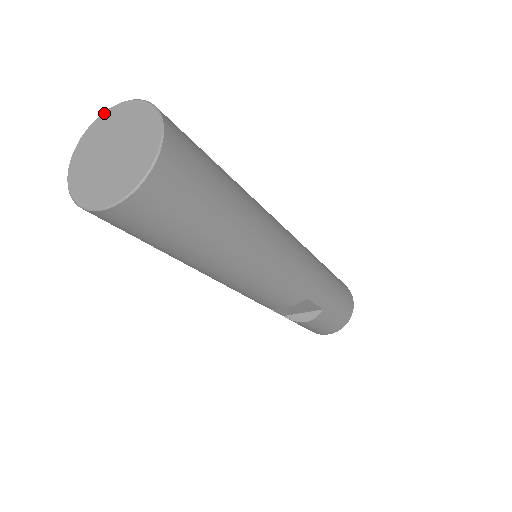
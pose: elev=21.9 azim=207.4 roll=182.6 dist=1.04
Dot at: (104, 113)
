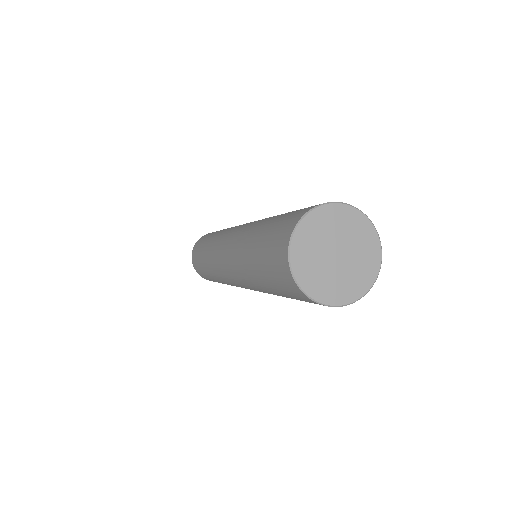
Dot at: (300, 225)
